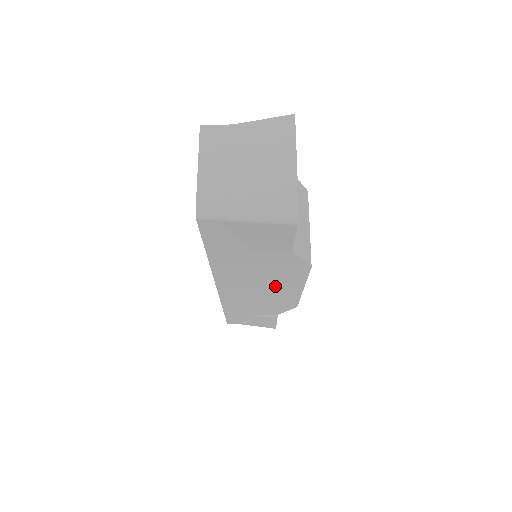
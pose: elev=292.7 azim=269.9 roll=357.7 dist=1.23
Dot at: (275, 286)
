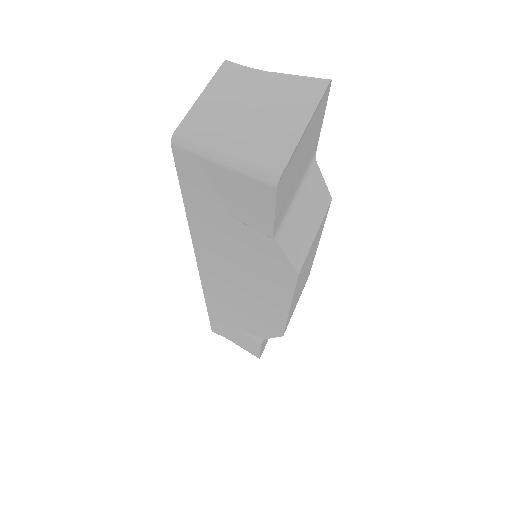
Dot at: (259, 292)
